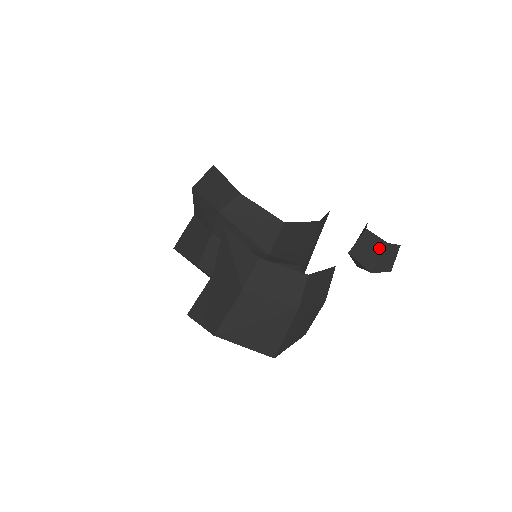
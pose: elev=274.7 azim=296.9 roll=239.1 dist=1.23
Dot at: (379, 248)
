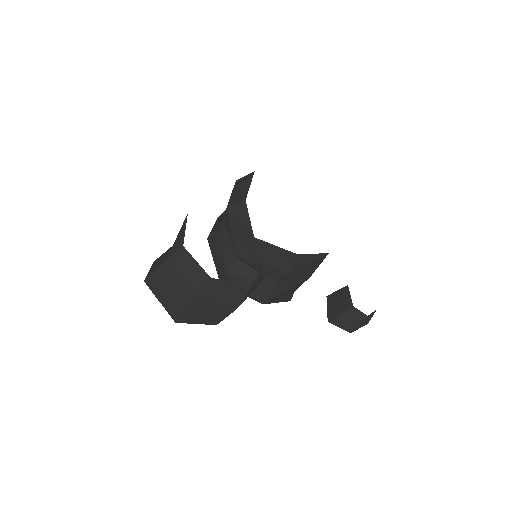
Dot at: (346, 306)
